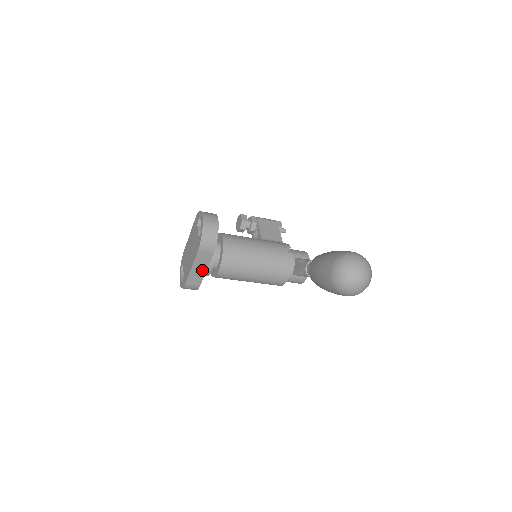
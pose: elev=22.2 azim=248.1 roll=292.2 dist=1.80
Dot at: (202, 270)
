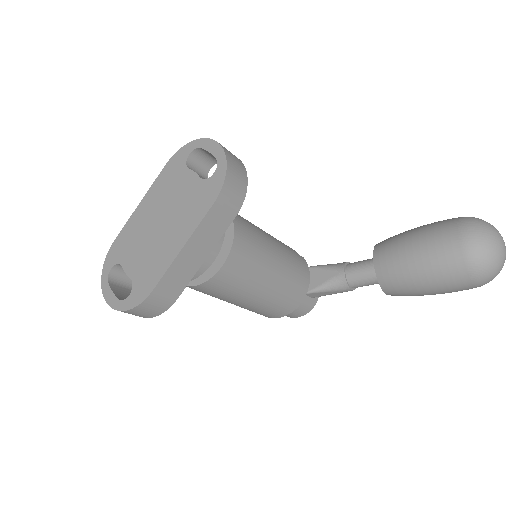
Dot at: (198, 257)
